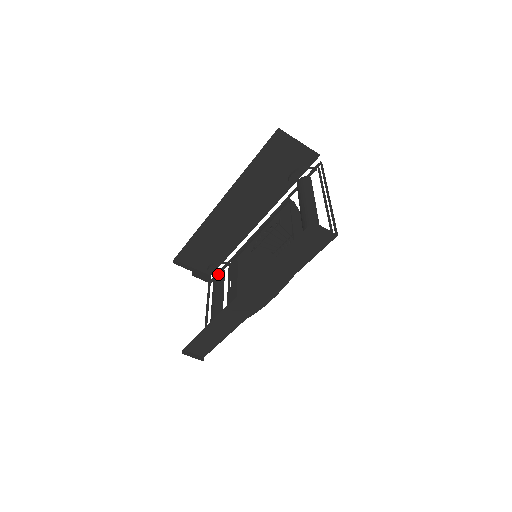
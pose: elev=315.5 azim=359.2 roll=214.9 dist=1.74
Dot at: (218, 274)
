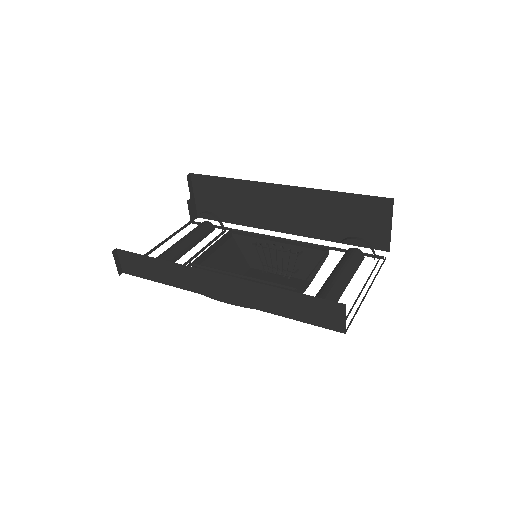
Dot at: (208, 226)
